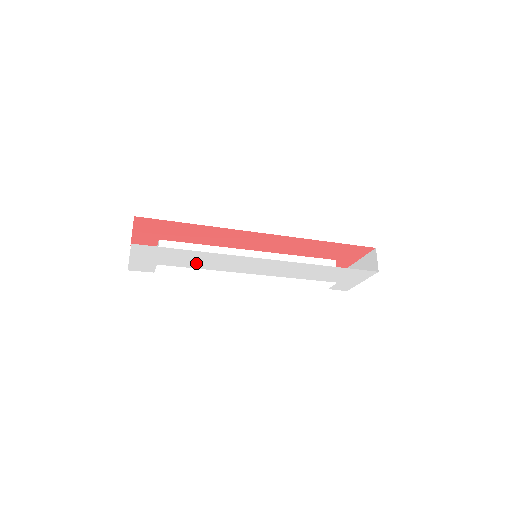
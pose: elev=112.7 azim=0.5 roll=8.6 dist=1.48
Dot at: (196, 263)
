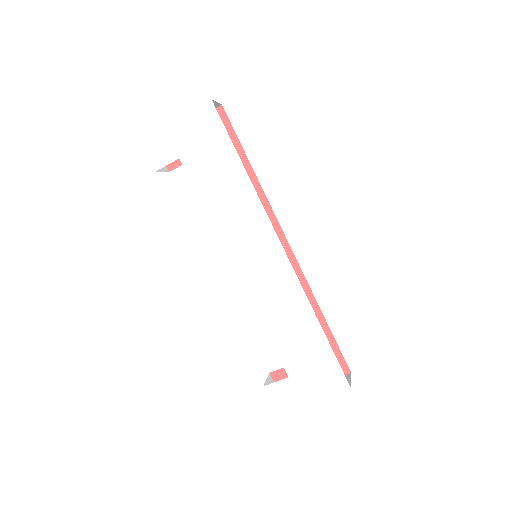
Dot at: (214, 192)
